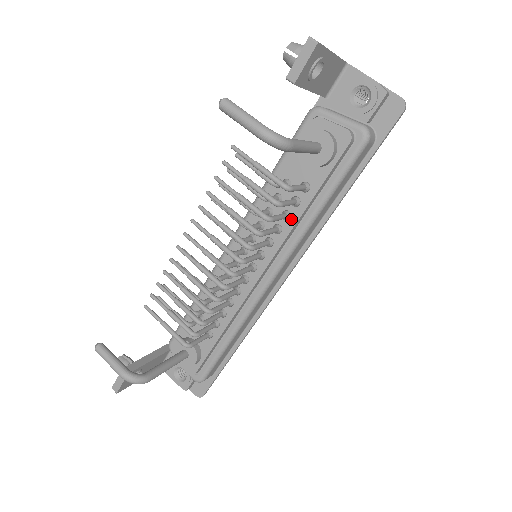
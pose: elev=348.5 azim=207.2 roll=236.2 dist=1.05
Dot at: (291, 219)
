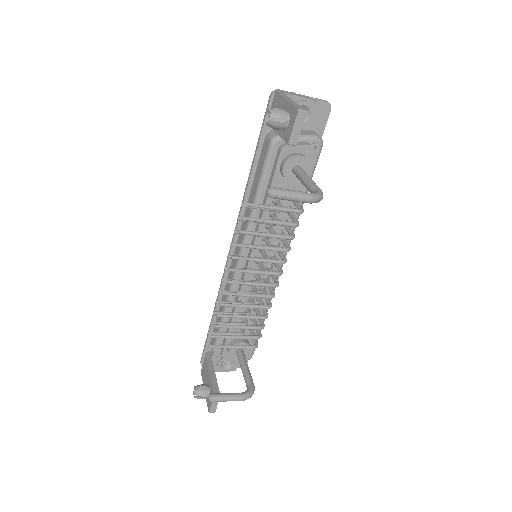
Dot at: occluded
